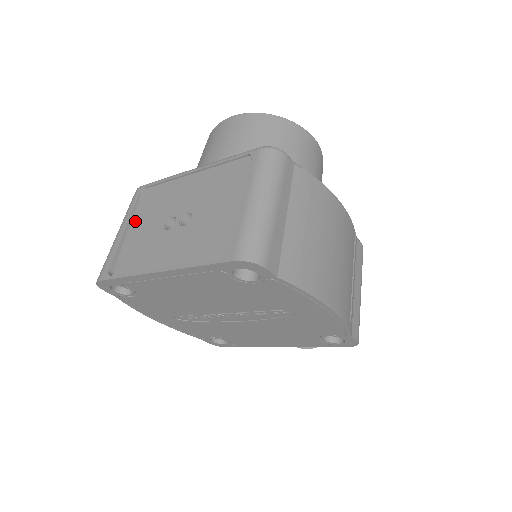
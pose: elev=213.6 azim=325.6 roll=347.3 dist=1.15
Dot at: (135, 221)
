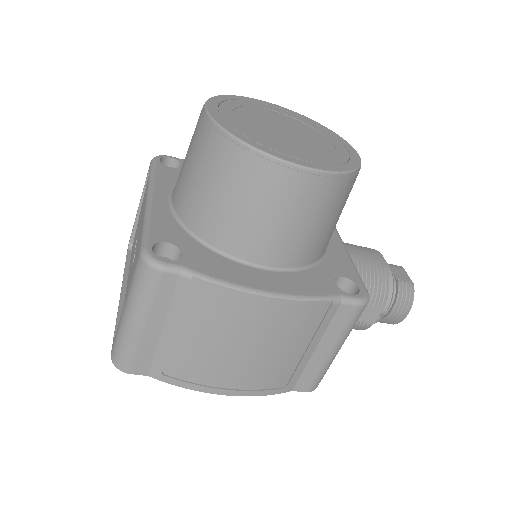
Dot at: occluded
